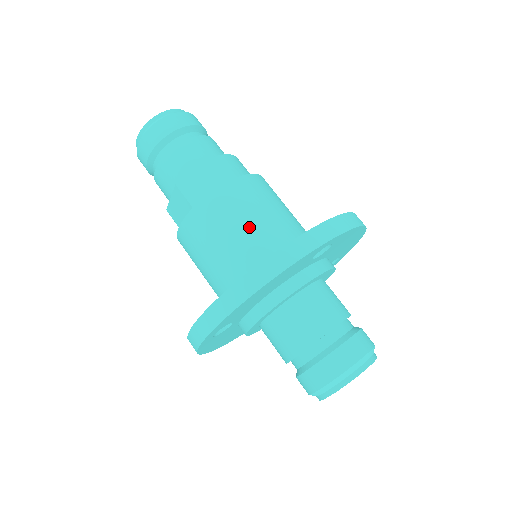
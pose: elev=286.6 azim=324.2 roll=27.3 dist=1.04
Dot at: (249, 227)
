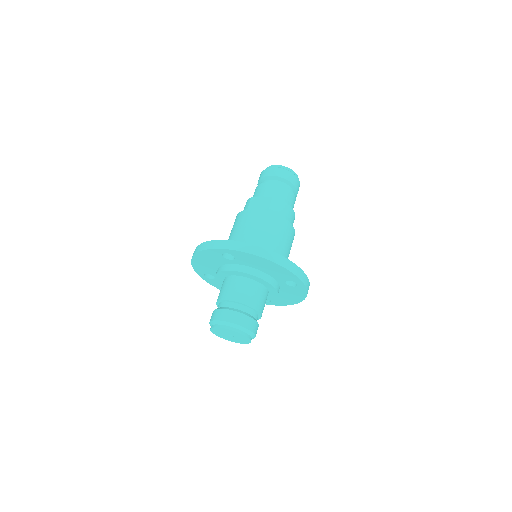
Dot at: (279, 244)
